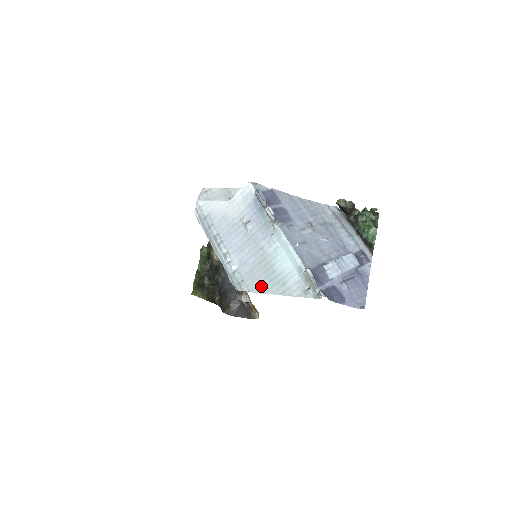
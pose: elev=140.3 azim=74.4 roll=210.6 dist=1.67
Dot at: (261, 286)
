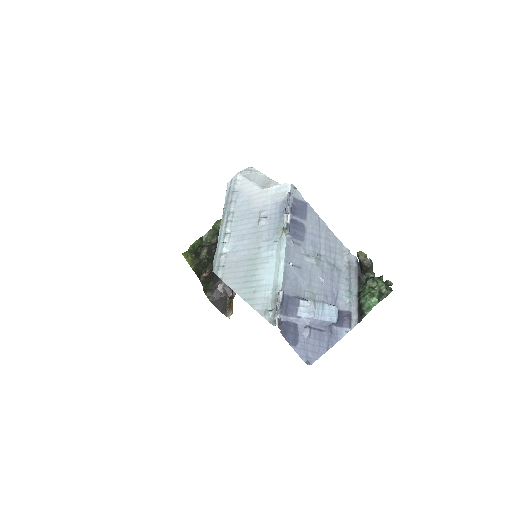
Dot at: (235, 281)
